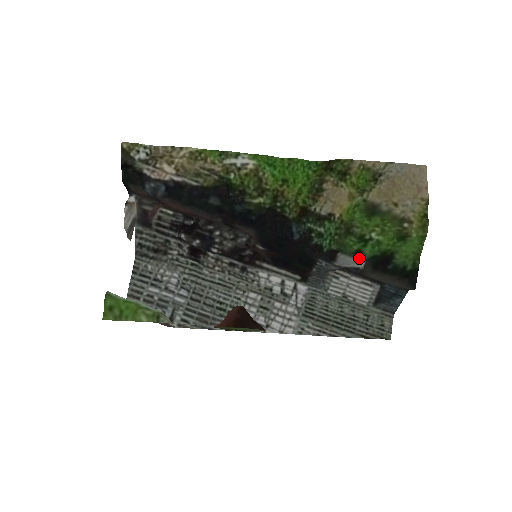
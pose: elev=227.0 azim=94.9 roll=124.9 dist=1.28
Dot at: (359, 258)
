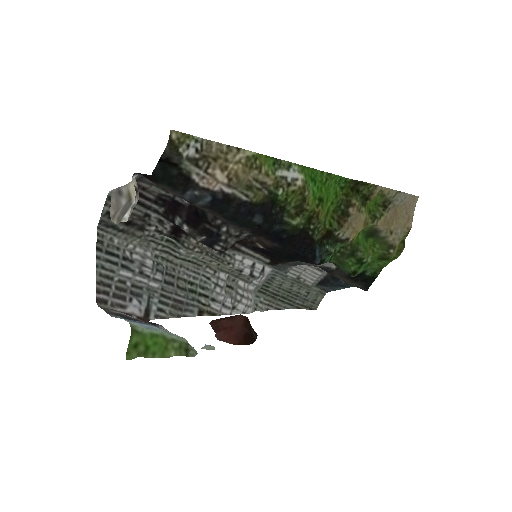
Dot at: occluded
